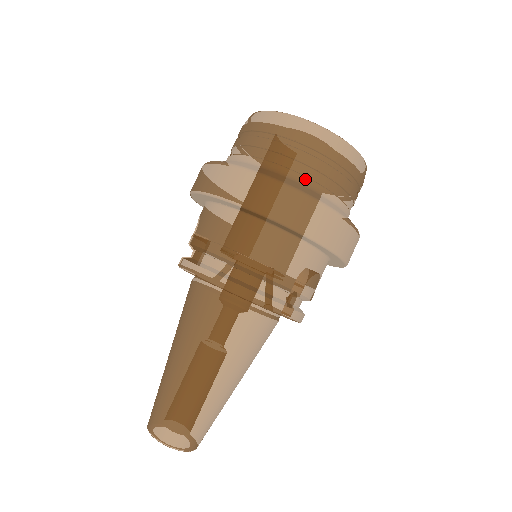
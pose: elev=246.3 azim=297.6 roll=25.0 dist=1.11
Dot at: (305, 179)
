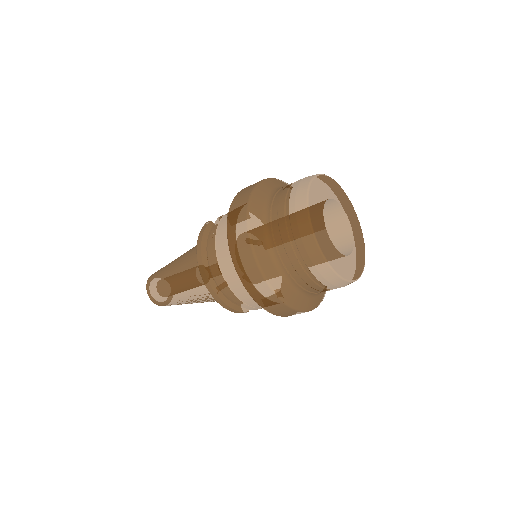
Dot at: (276, 253)
